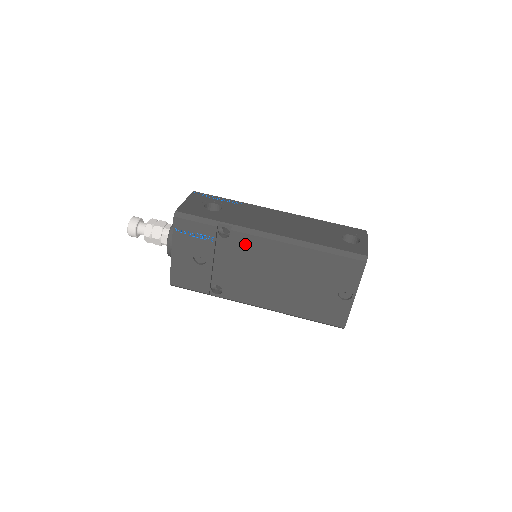
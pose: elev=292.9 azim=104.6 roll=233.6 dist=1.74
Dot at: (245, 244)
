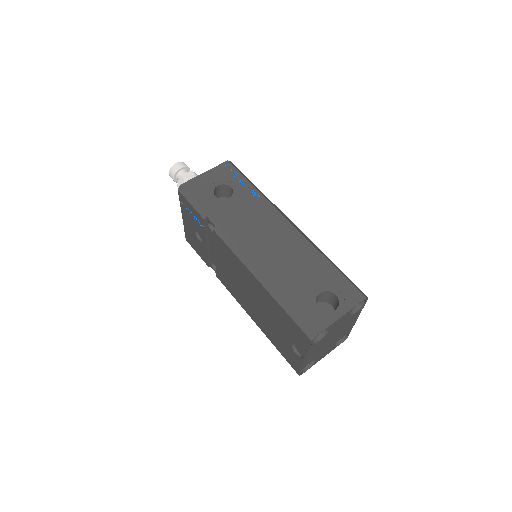
Dot at: (224, 248)
